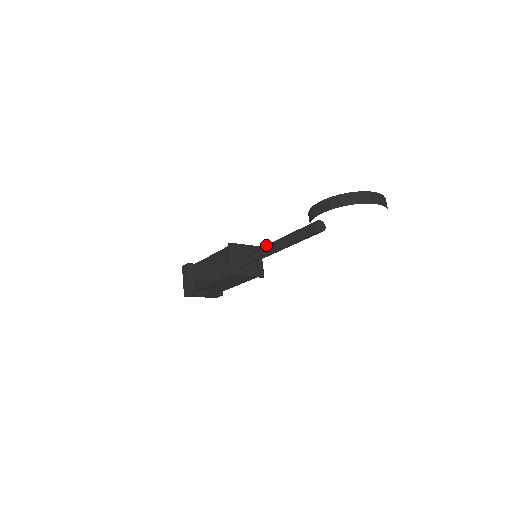
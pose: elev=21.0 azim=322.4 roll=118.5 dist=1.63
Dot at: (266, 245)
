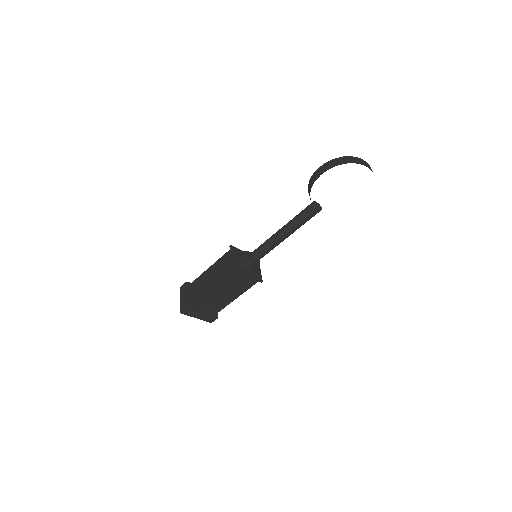
Dot at: (267, 239)
